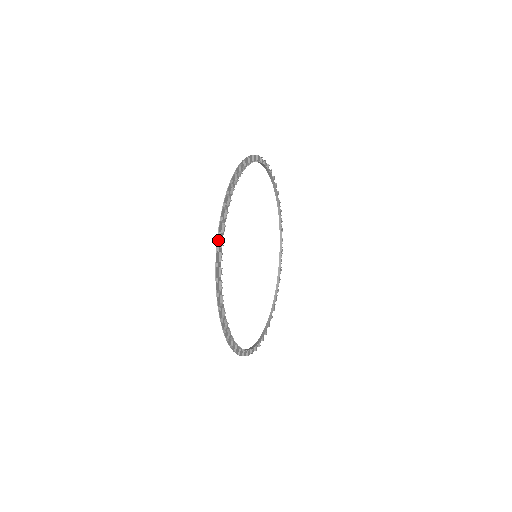
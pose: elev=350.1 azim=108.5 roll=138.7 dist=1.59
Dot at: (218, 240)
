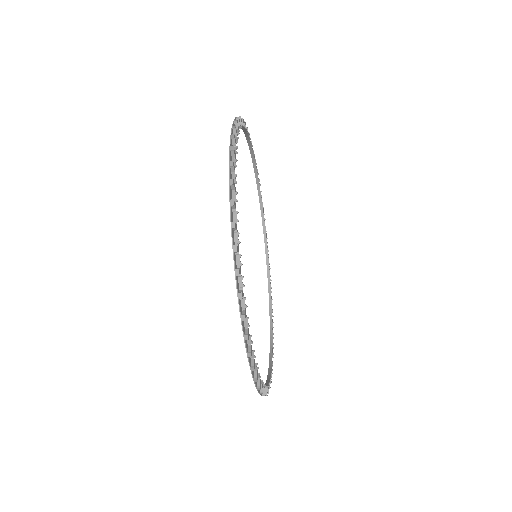
Dot at: occluded
